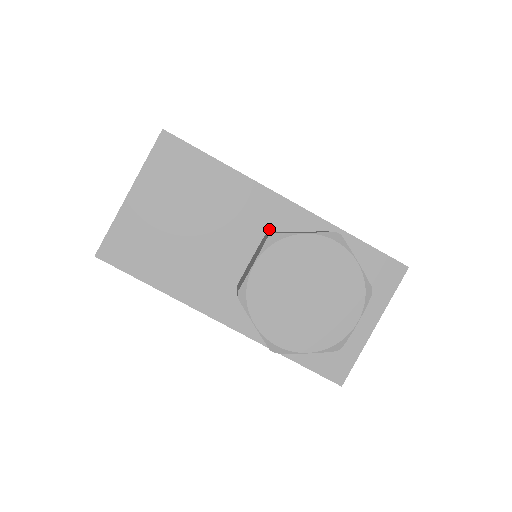
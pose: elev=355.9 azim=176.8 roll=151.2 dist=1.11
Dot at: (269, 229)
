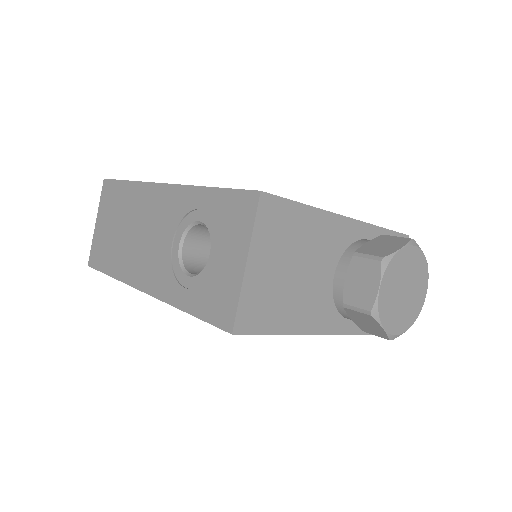
Dot at: (340, 246)
